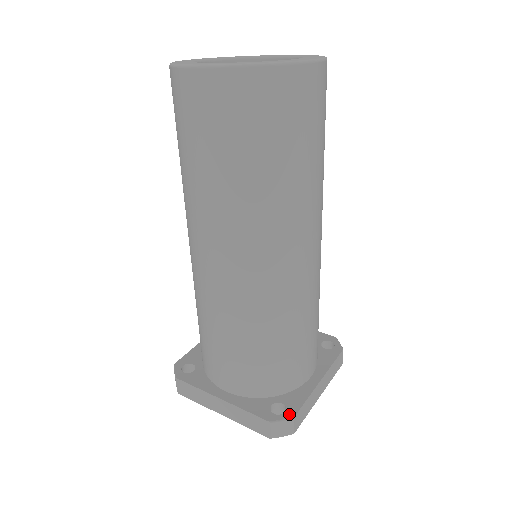
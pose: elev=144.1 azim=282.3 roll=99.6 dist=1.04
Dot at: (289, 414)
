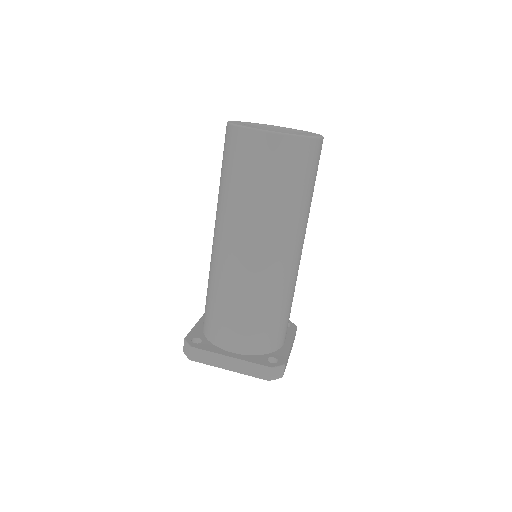
Dot at: (282, 363)
